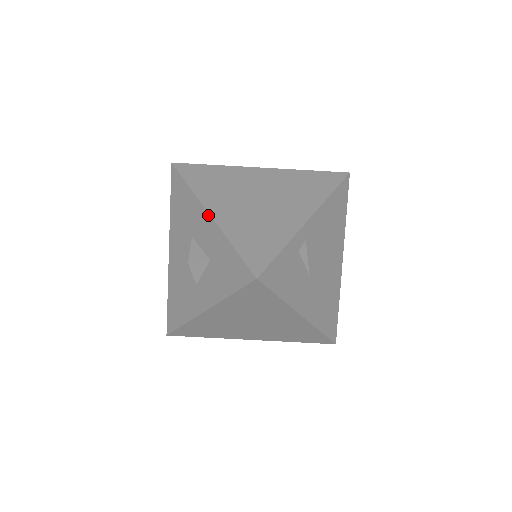
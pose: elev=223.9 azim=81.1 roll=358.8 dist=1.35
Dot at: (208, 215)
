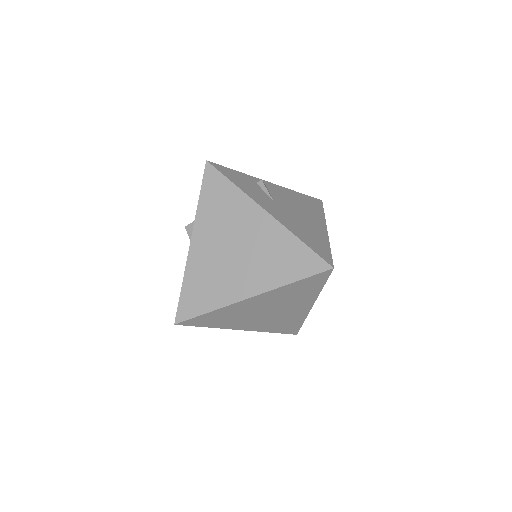
Dot at: occluded
